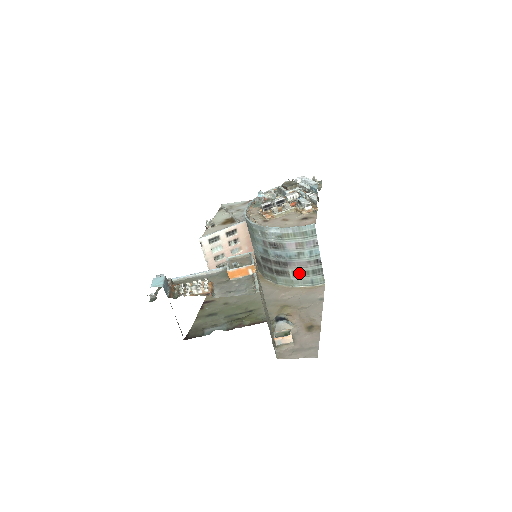
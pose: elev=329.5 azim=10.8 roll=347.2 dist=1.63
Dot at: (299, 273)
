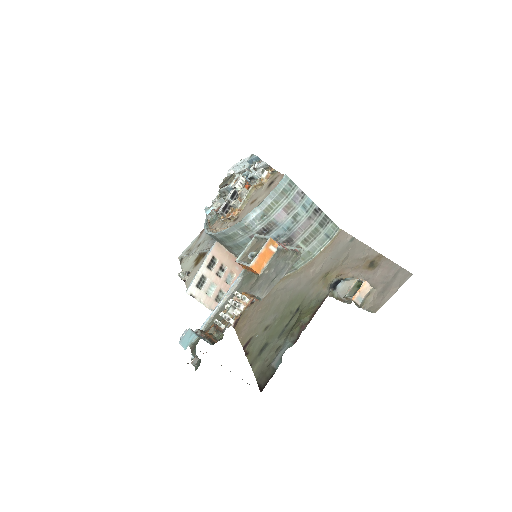
Dot at: (309, 238)
